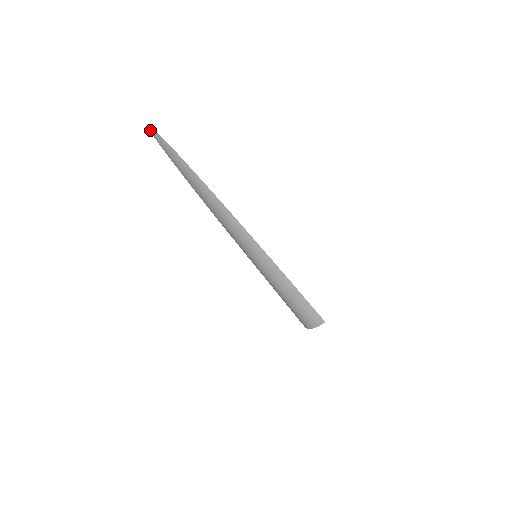
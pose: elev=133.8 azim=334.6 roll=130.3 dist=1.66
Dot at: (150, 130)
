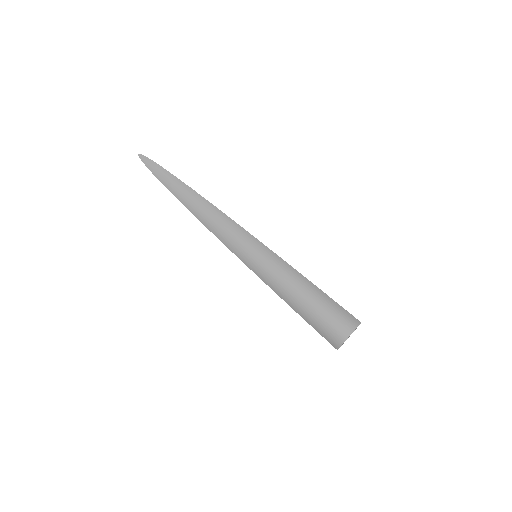
Dot at: (141, 159)
